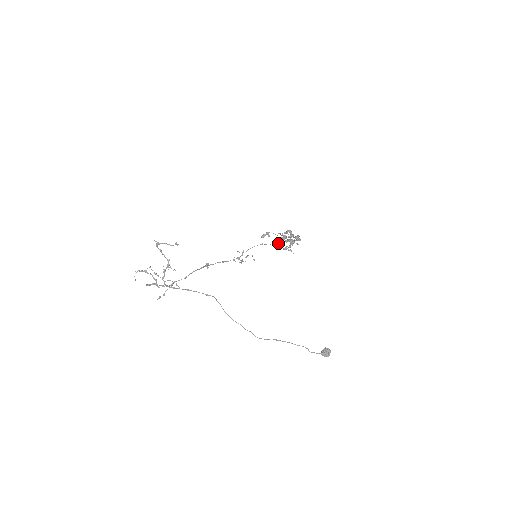
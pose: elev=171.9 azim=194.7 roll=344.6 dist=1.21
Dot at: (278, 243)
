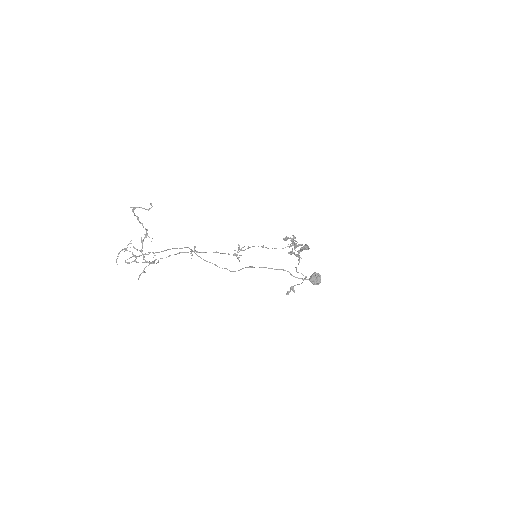
Dot at: (282, 248)
